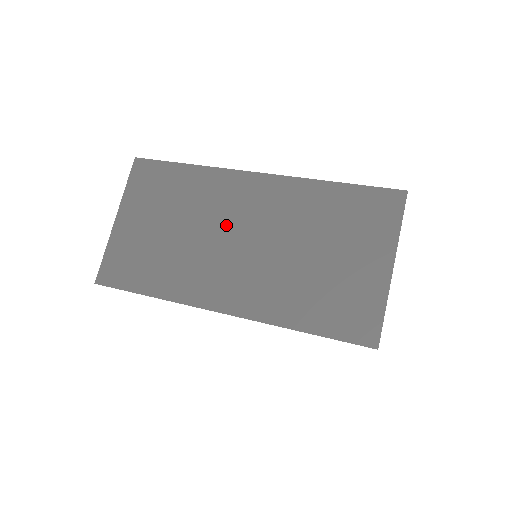
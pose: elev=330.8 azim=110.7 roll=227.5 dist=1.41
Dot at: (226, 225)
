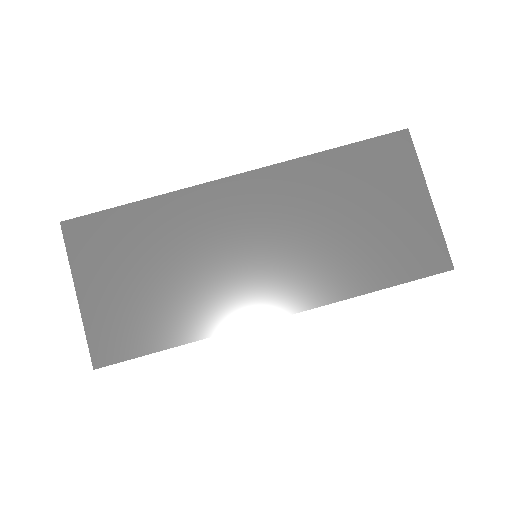
Dot at: occluded
